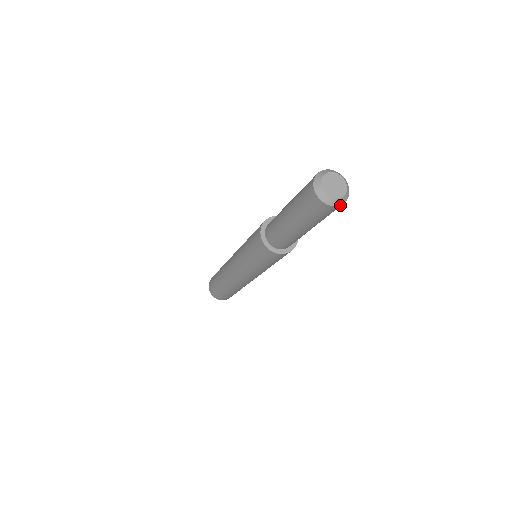
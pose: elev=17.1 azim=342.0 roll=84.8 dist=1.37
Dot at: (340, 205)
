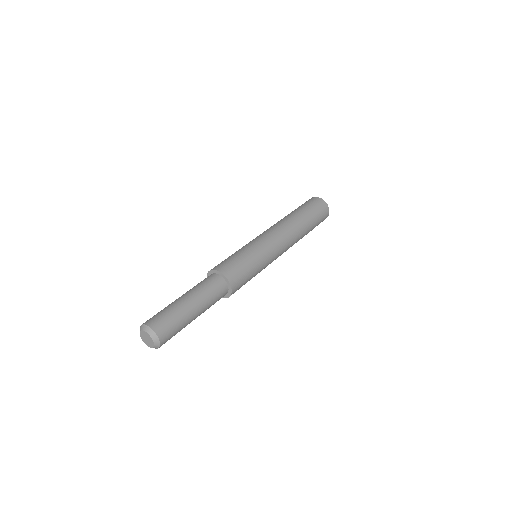
Dot at: occluded
